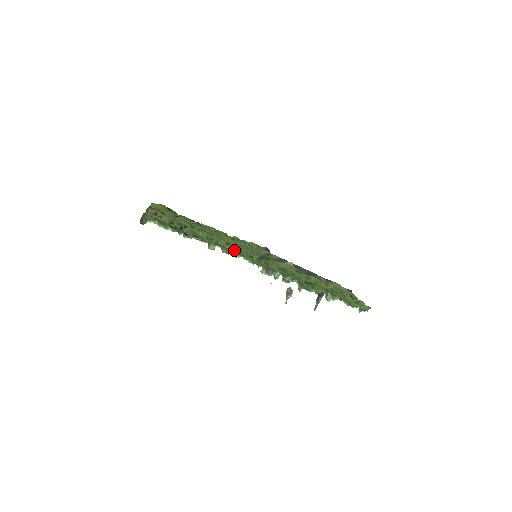
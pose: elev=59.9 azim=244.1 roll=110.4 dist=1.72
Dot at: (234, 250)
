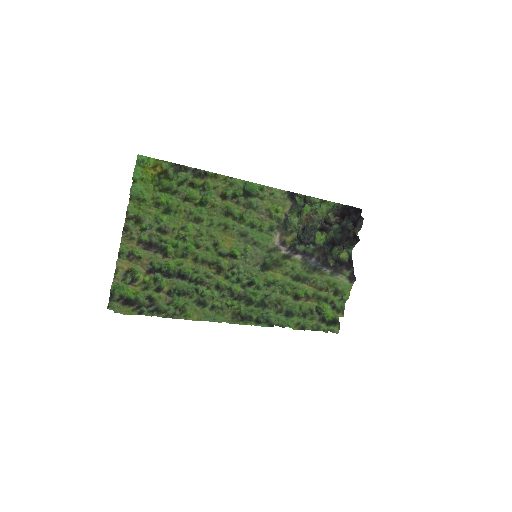
Dot at: (212, 304)
